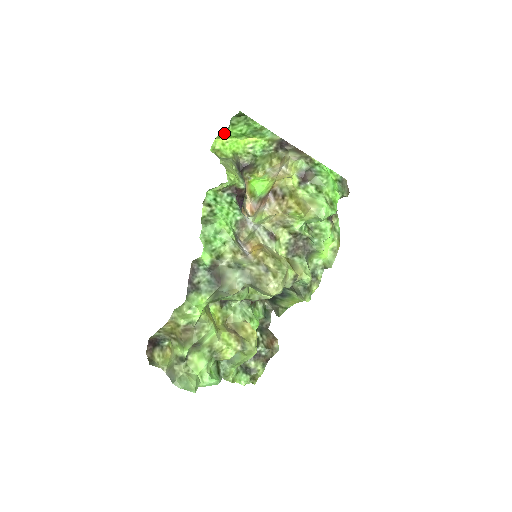
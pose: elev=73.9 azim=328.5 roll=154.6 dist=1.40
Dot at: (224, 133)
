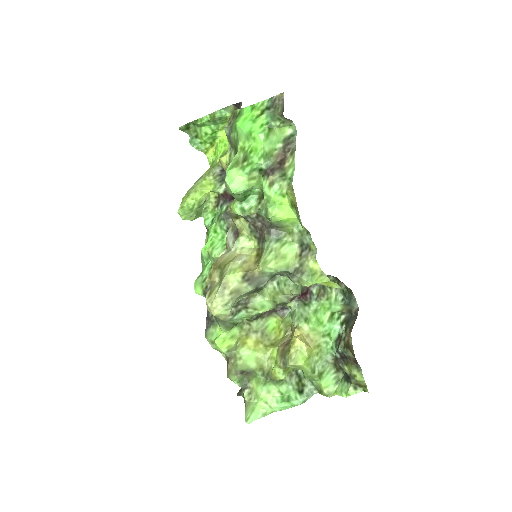
Dot at: (203, 147)
